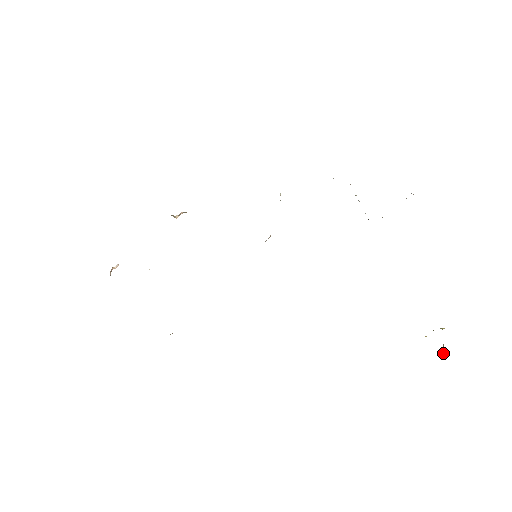
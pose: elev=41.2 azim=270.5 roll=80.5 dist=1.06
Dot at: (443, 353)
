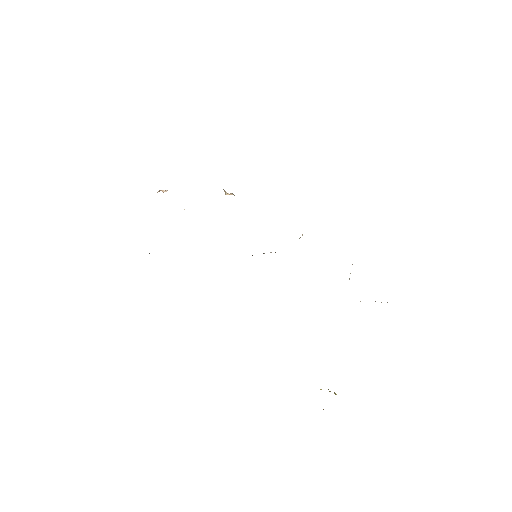
Dot at: (323, 409)
